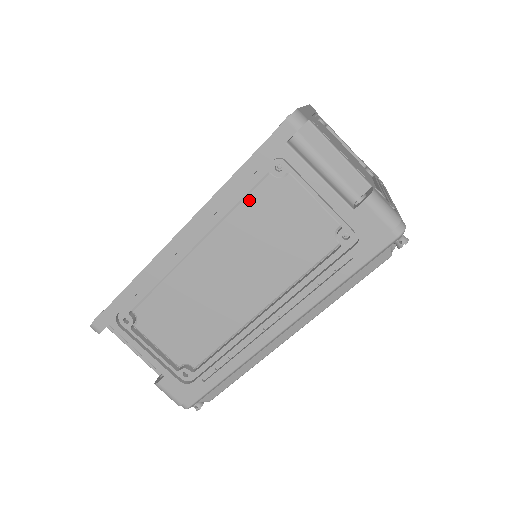
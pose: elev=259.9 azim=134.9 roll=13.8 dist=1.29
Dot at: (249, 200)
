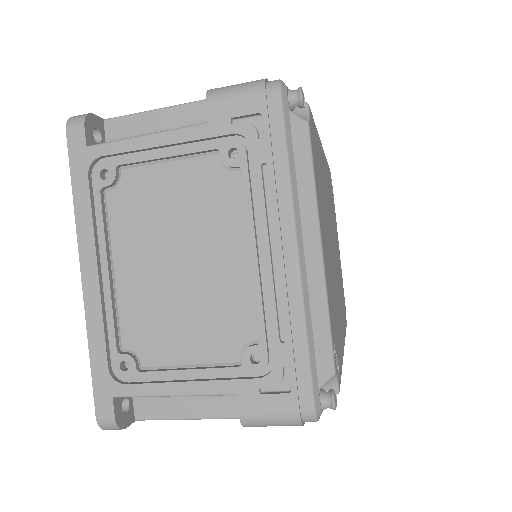
Dot at: occluded
